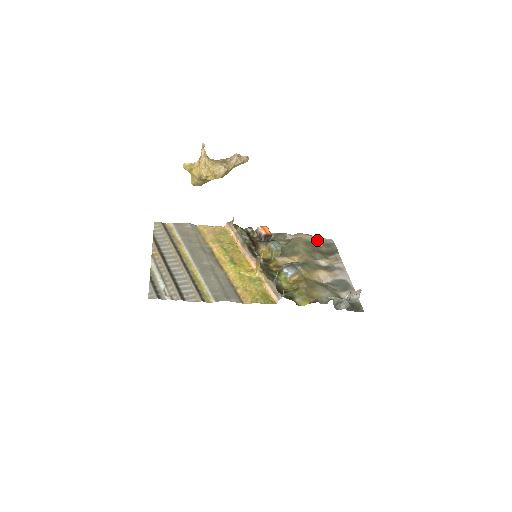
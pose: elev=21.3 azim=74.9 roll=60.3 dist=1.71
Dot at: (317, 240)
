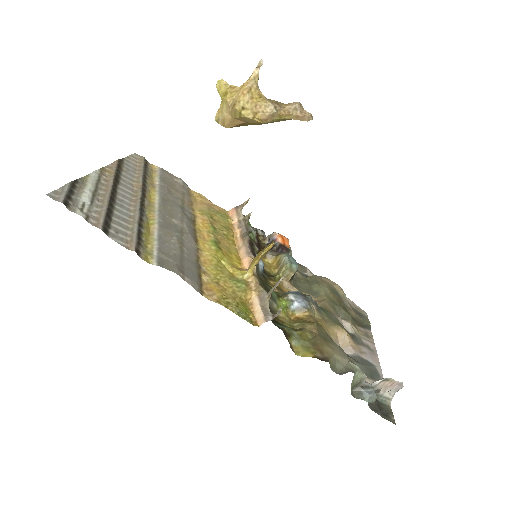
Dot at: occluded
